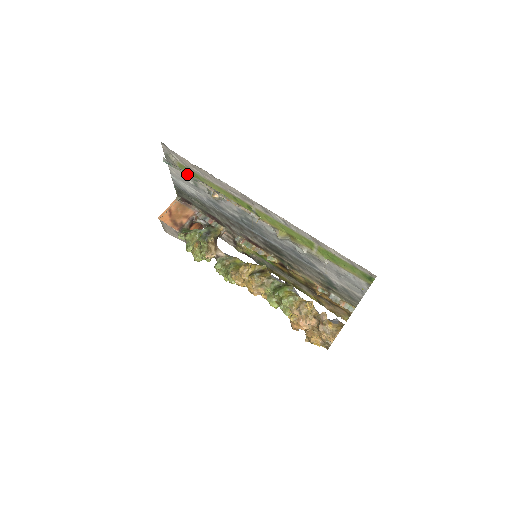
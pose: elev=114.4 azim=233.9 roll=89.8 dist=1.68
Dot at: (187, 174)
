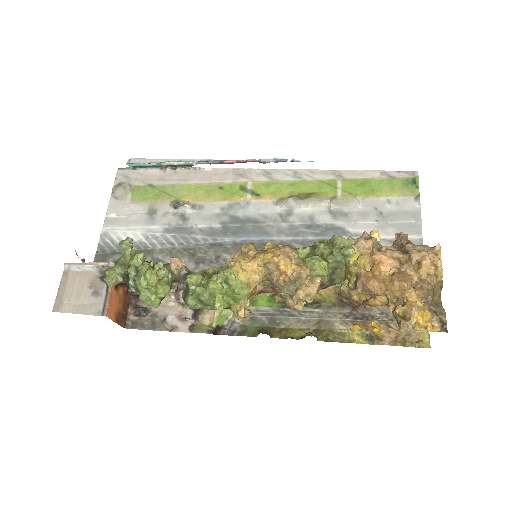
Dot at: (162, 163)
